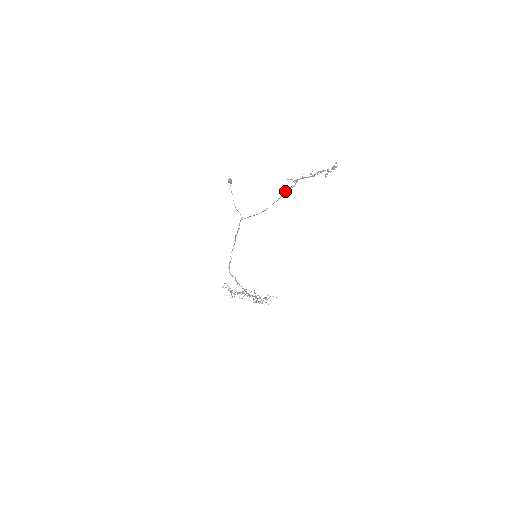
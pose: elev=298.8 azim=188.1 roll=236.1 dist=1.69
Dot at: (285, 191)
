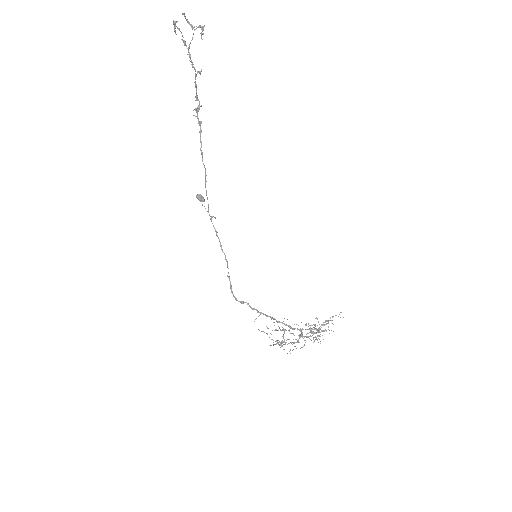
Dot at: occluded
